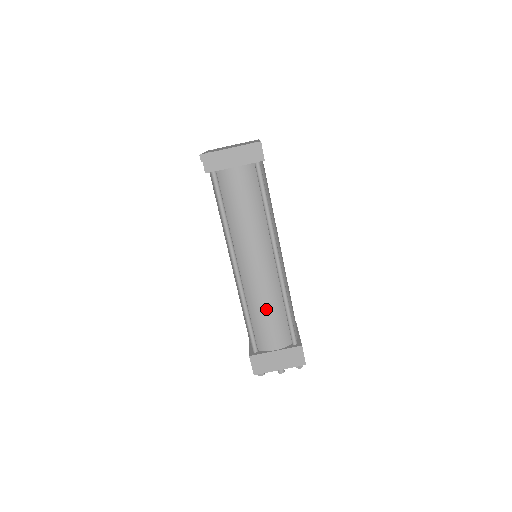
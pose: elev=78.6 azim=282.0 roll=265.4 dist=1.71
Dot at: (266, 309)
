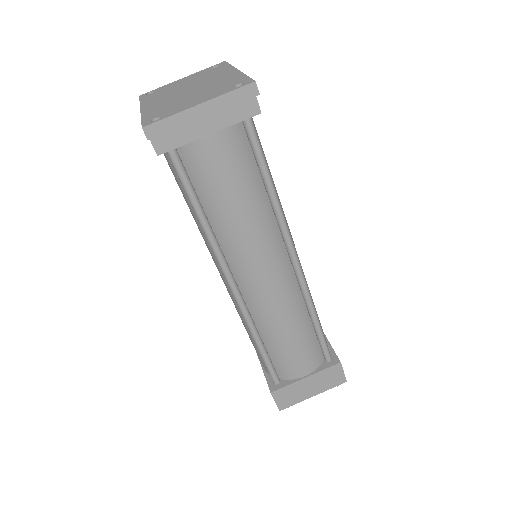
Dot at: (287, 332)
